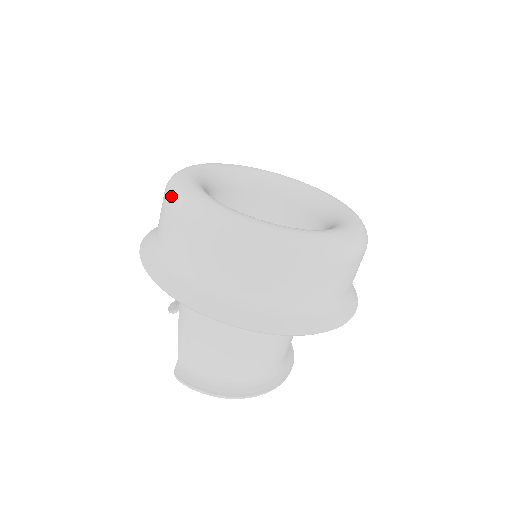
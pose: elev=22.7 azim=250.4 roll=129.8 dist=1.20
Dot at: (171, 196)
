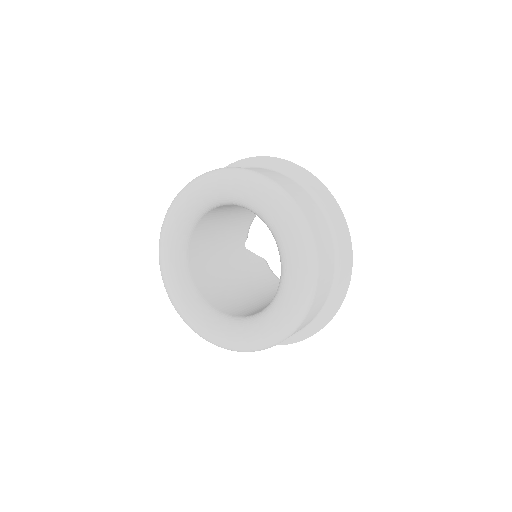
Dot at: occluded
